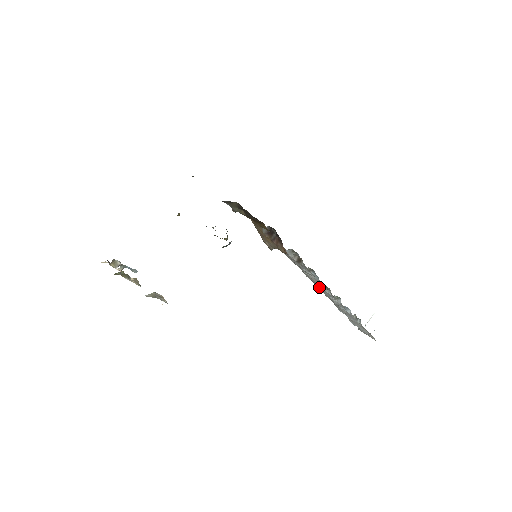
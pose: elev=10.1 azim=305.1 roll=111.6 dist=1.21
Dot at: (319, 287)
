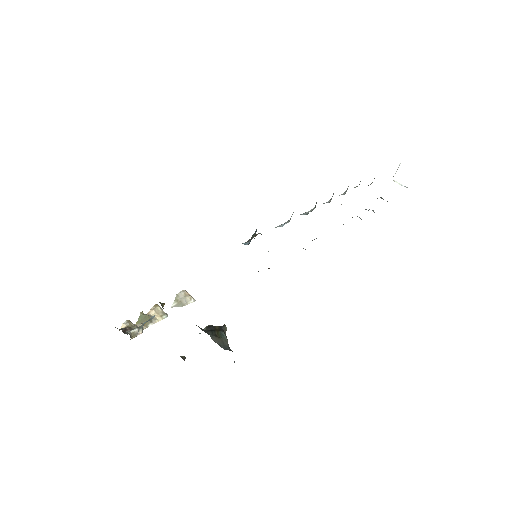
Dot at: occluded
